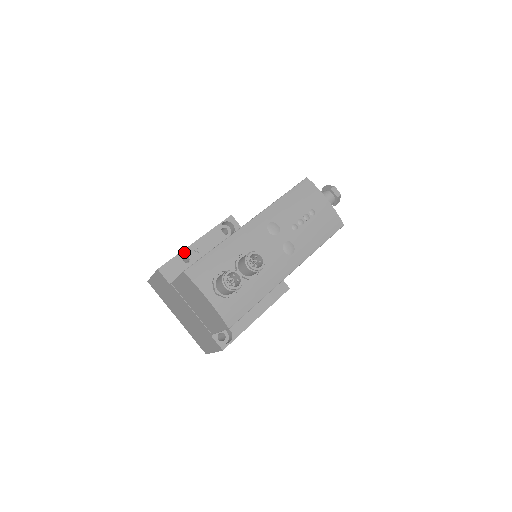
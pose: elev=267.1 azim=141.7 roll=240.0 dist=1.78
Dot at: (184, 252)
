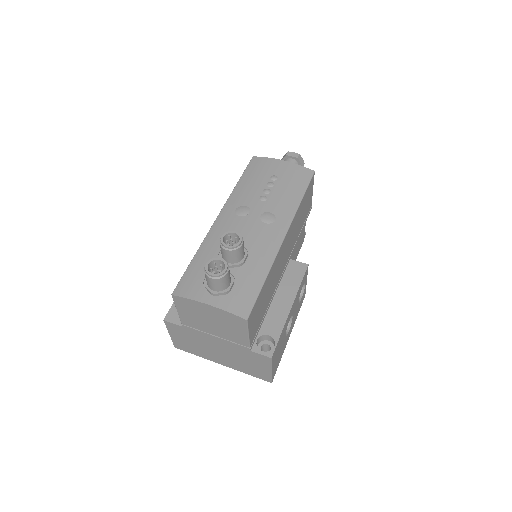
Dot at: occluded
